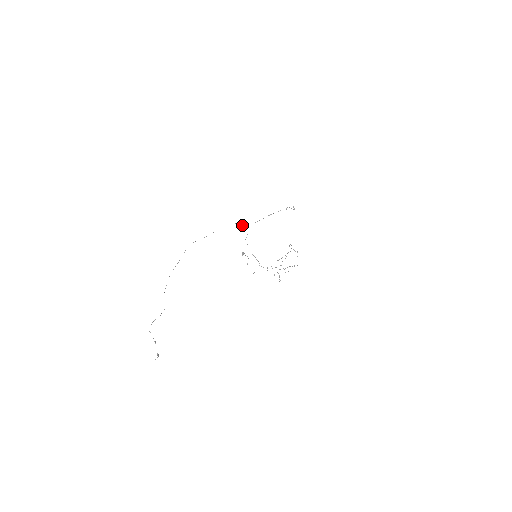
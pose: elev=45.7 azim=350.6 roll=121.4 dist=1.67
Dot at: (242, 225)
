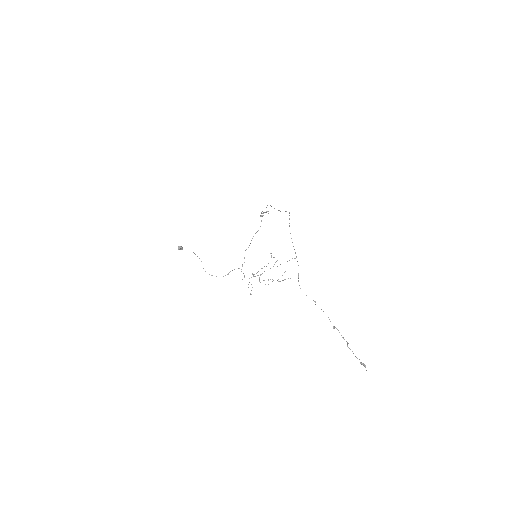
Dot at: occluded
